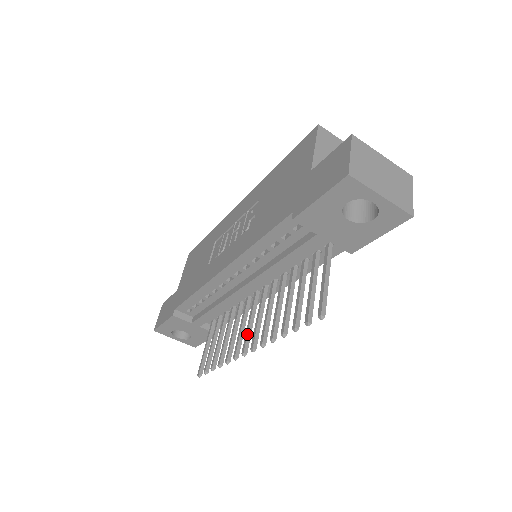
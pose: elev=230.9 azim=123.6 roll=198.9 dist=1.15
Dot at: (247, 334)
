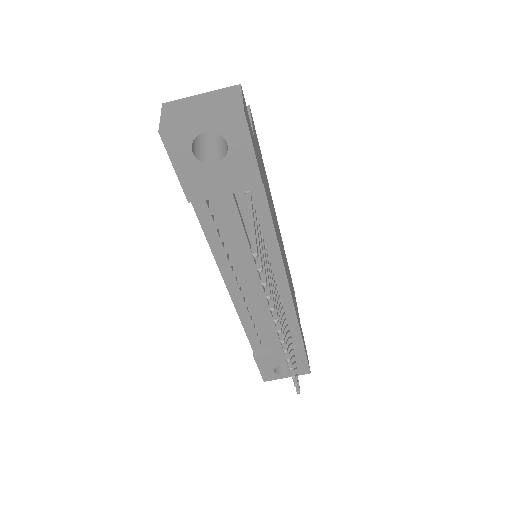
Dot at: occluded
